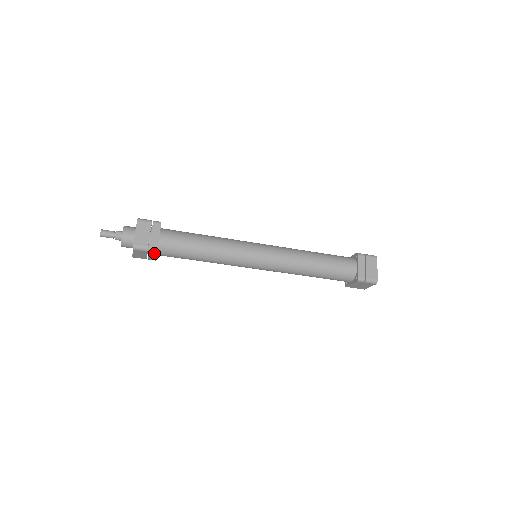
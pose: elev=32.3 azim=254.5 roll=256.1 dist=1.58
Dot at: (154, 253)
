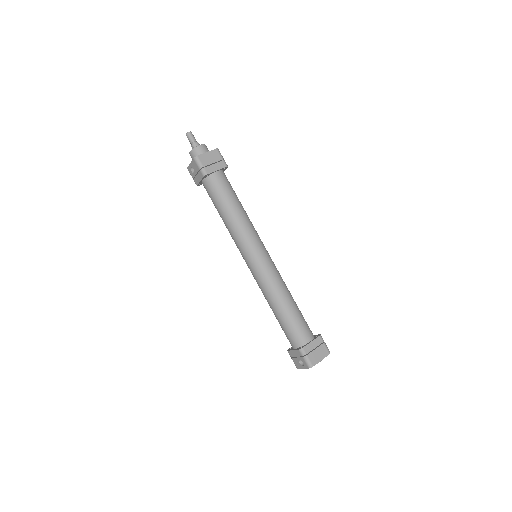
Dot at: (223, 165)
